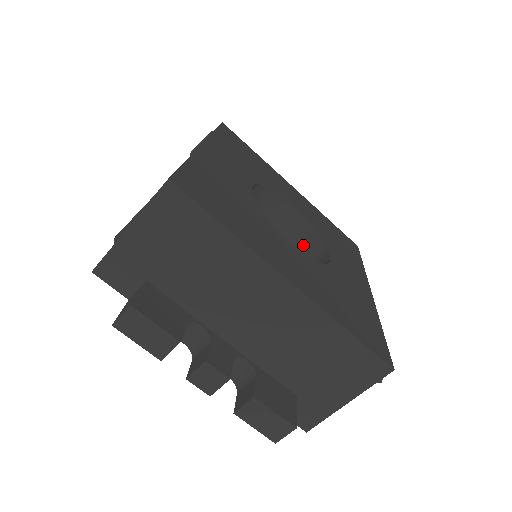
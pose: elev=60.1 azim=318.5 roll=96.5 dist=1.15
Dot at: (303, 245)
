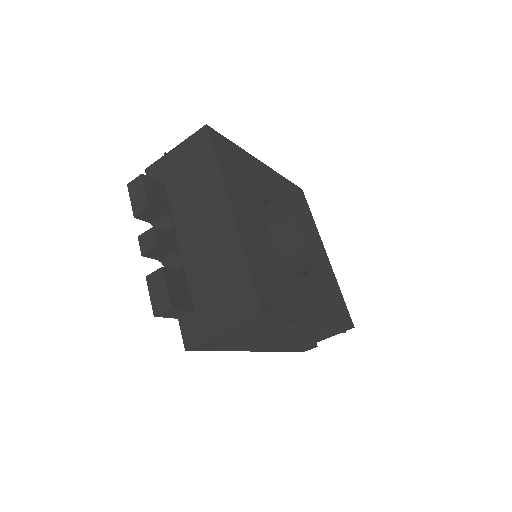
Dot at: occluded
